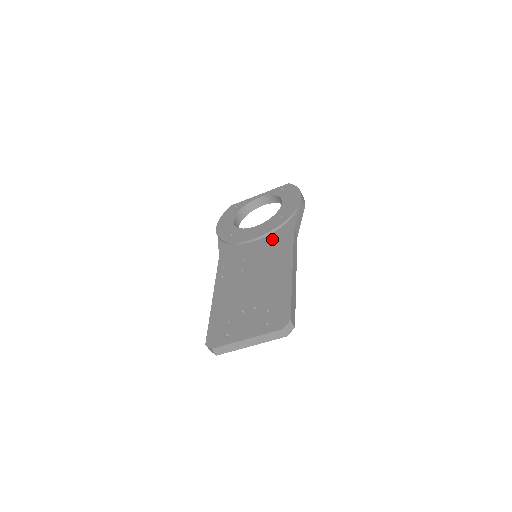
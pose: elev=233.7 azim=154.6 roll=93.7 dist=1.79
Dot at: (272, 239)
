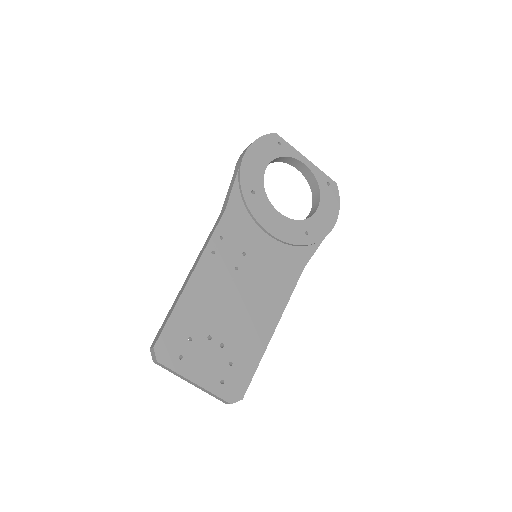
Dot at: (283, 255)
